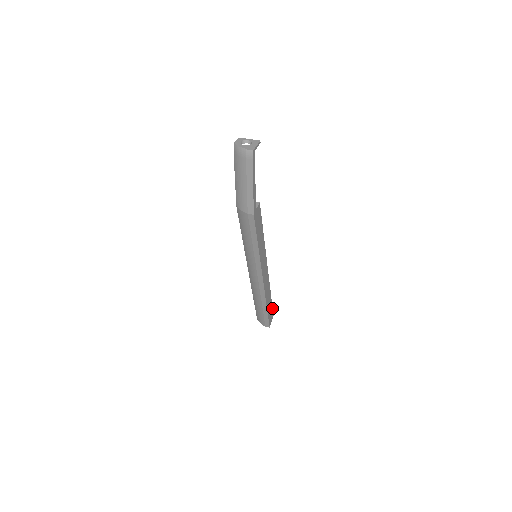
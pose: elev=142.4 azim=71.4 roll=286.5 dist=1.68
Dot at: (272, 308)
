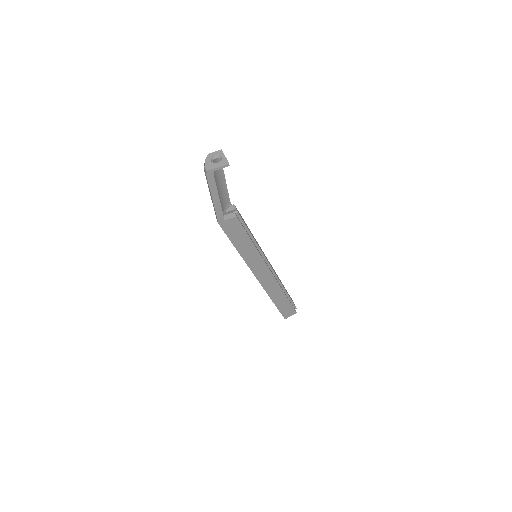
Dot at: (292, 306)
